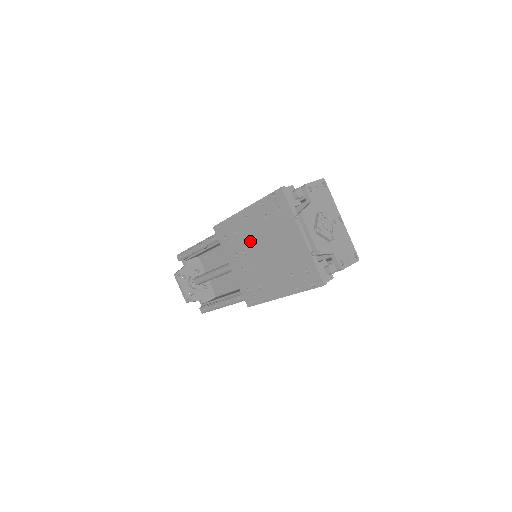
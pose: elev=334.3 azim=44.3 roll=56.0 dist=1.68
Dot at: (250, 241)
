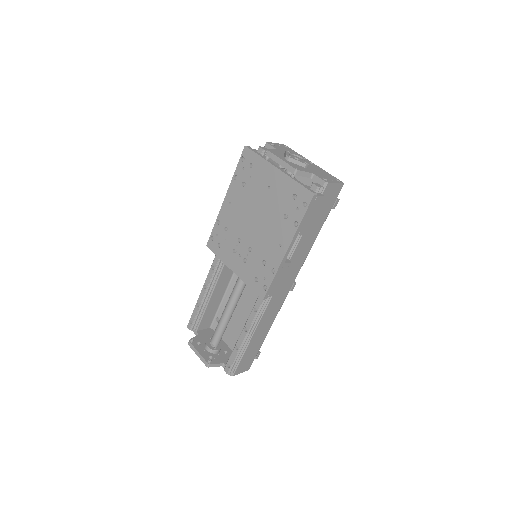
Dot at: (240, 223)
